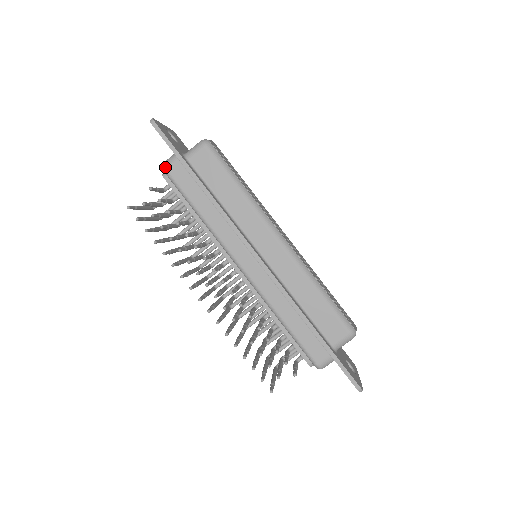
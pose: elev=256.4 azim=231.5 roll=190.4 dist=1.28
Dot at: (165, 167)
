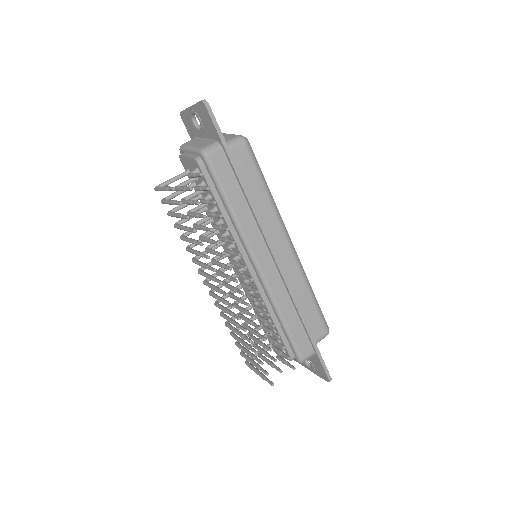
Dot at: (207, 154)
